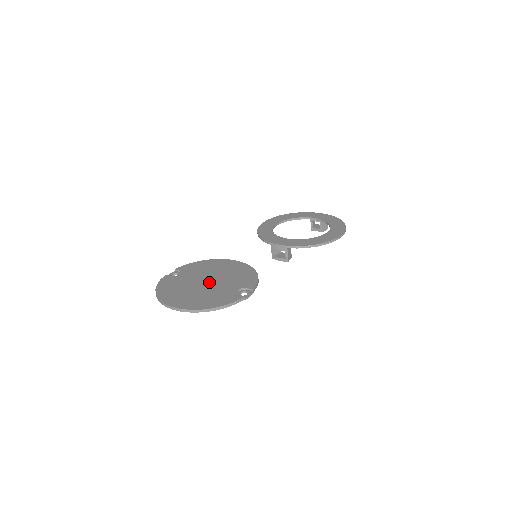
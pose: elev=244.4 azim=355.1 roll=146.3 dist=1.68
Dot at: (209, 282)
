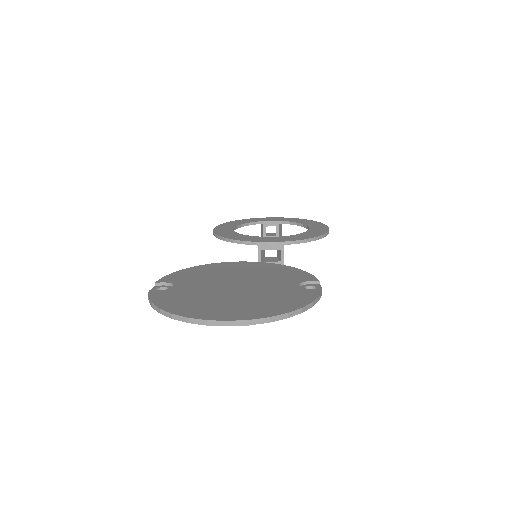
Dot at: (240, 285)
